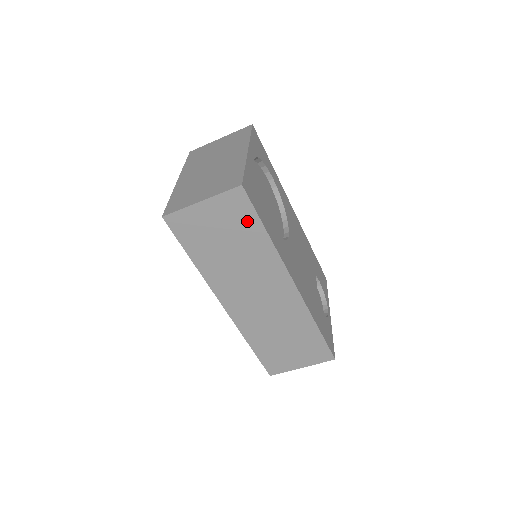
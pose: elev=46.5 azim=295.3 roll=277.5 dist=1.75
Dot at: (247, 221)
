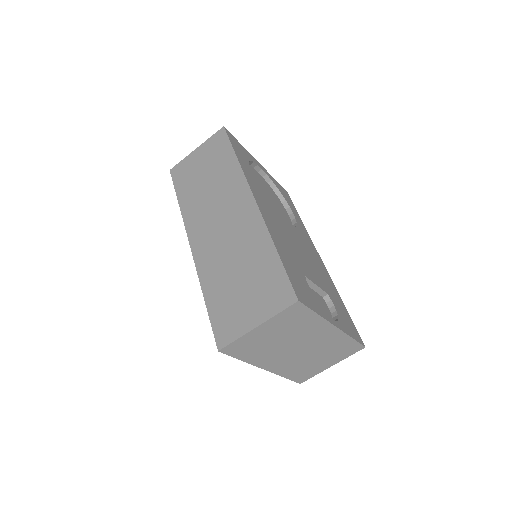
Dot at: (223, 151)
